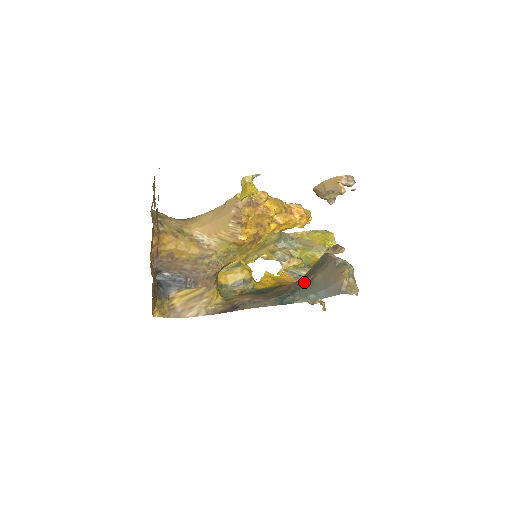
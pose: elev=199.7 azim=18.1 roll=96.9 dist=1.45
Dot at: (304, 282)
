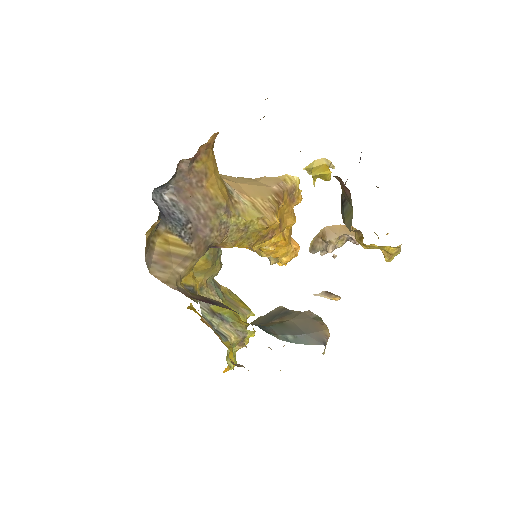
Dot at: (269, 323)
